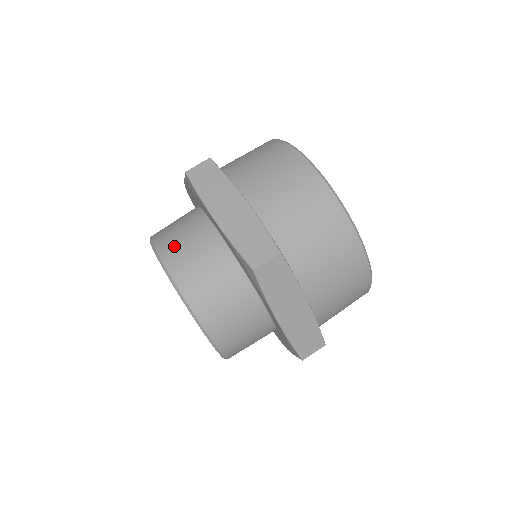
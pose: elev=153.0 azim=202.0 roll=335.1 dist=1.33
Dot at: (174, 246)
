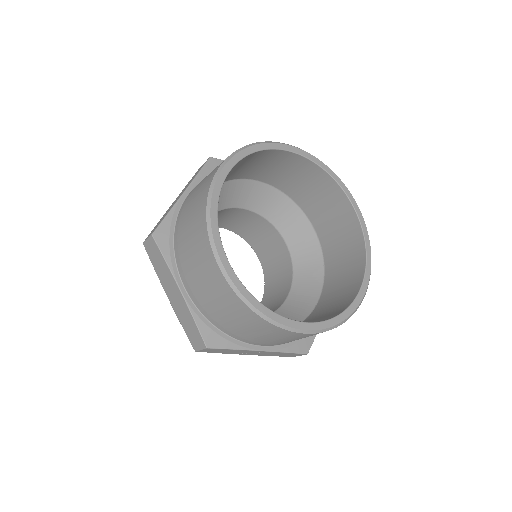
Dot at: occluded
